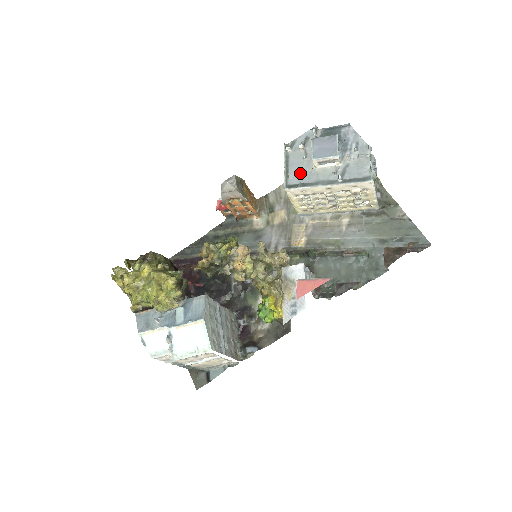
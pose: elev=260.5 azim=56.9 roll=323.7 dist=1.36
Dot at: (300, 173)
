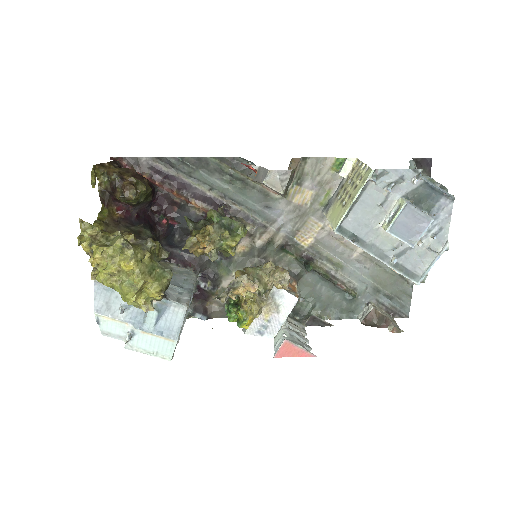
Dot at: (363, 220)
